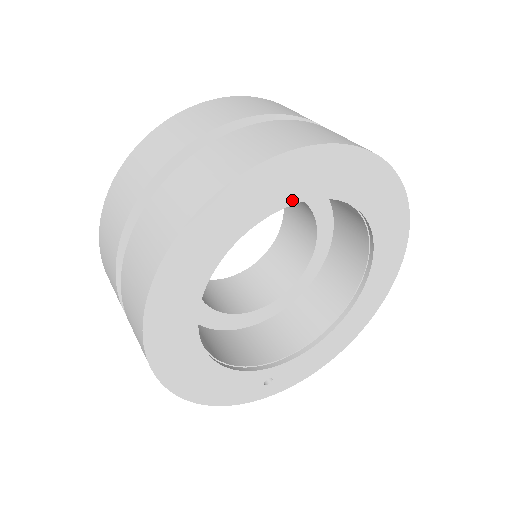
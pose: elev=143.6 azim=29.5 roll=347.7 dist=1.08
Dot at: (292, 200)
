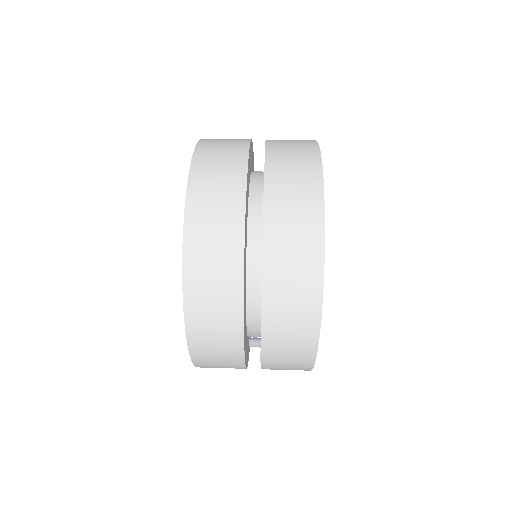
Dot at: occluded
